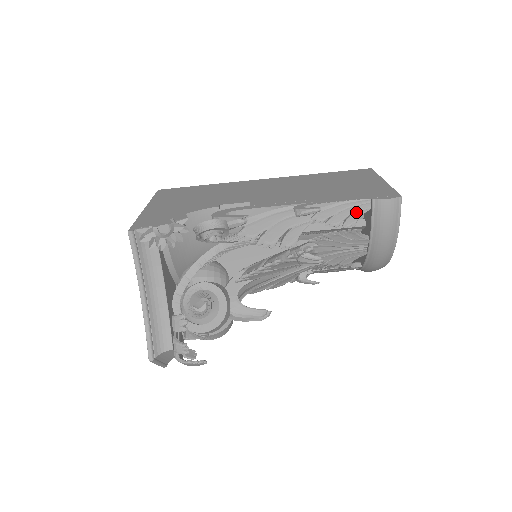
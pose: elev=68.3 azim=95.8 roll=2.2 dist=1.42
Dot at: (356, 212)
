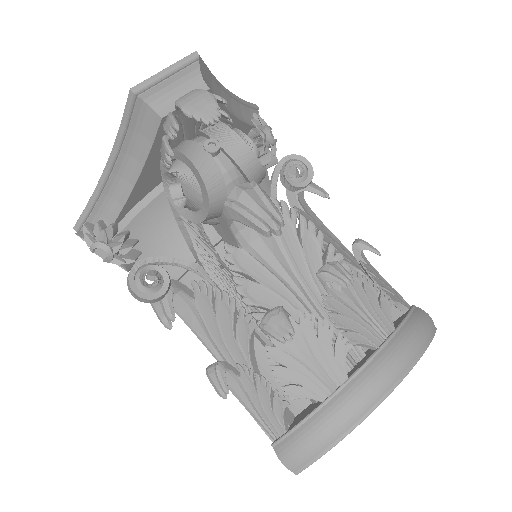
Dot at: (397, 297)
